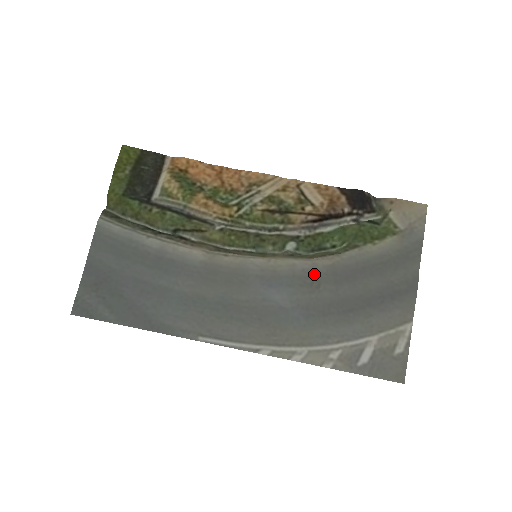
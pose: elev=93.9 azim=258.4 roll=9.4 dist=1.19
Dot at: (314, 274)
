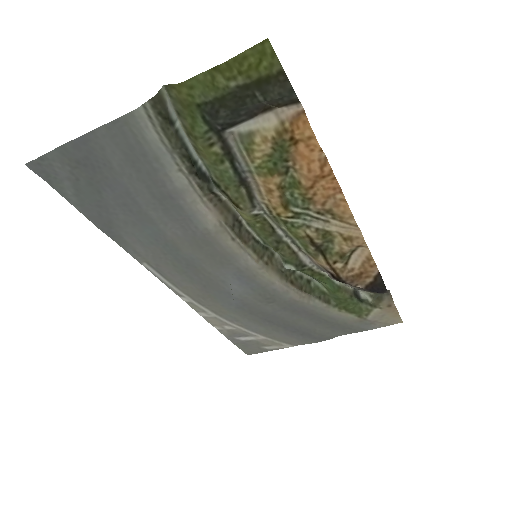
Dot at: (278, 296)
